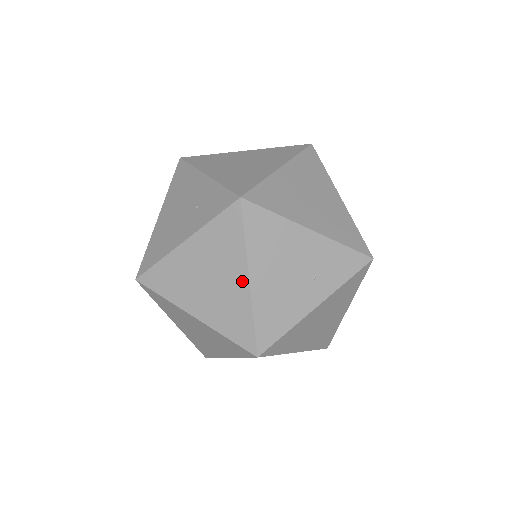
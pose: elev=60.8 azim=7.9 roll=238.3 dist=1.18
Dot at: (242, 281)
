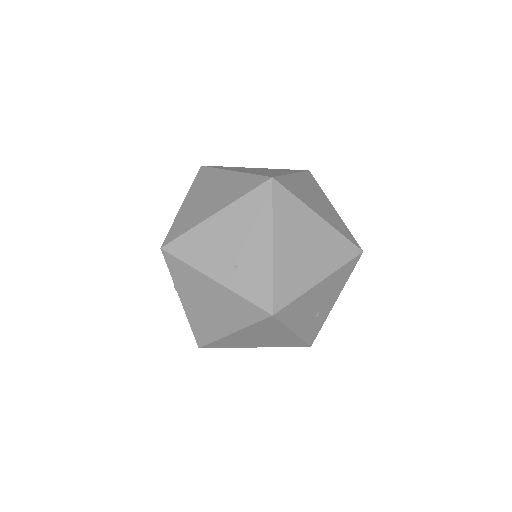
Dot at: (213, 211)
